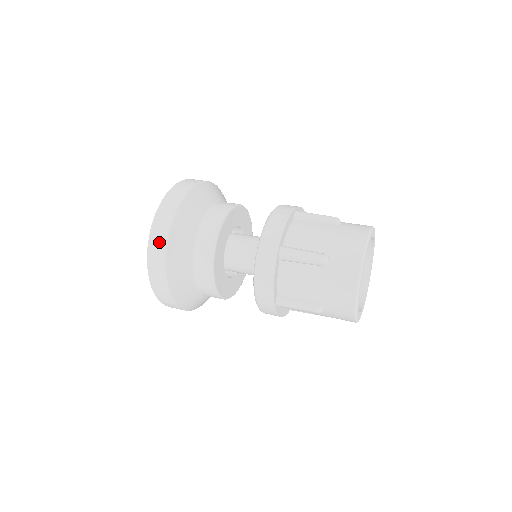
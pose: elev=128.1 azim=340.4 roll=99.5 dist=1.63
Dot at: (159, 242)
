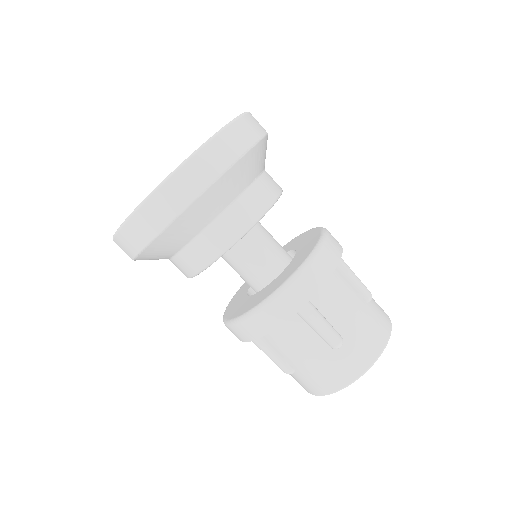
Dot at: (249, 131)
